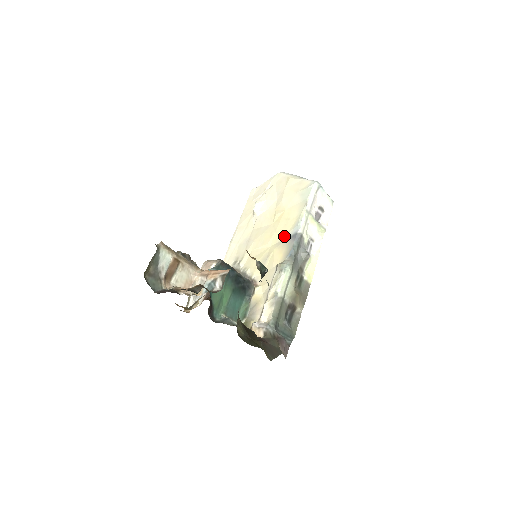
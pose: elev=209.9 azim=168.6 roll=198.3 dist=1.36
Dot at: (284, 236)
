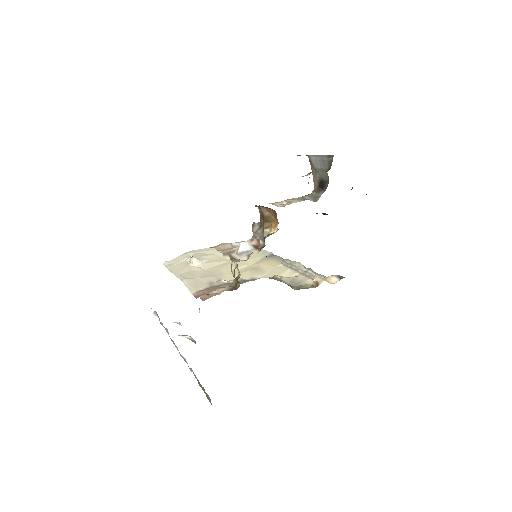
Dot at: (260, 258)
